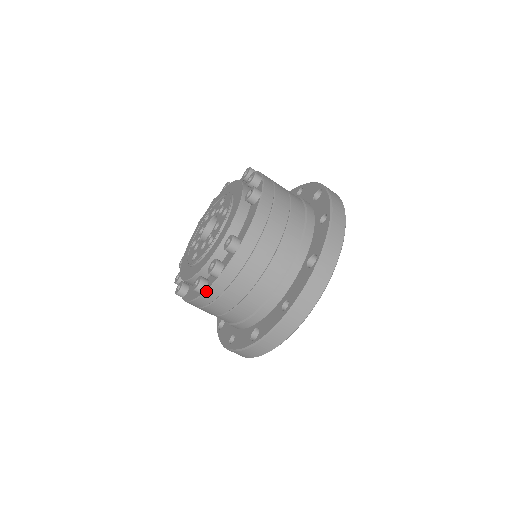
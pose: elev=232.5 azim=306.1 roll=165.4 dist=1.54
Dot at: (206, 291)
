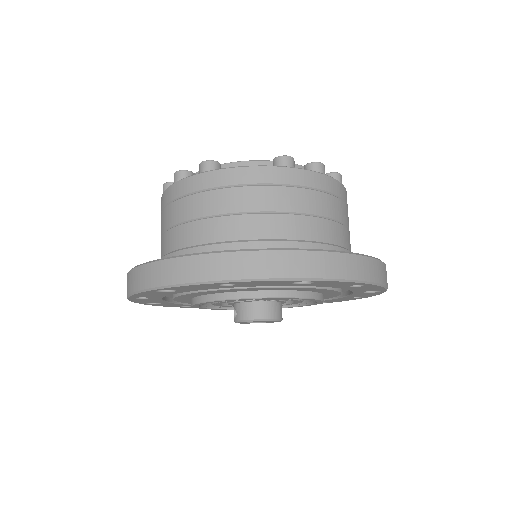
Dot at: (297, 168)
